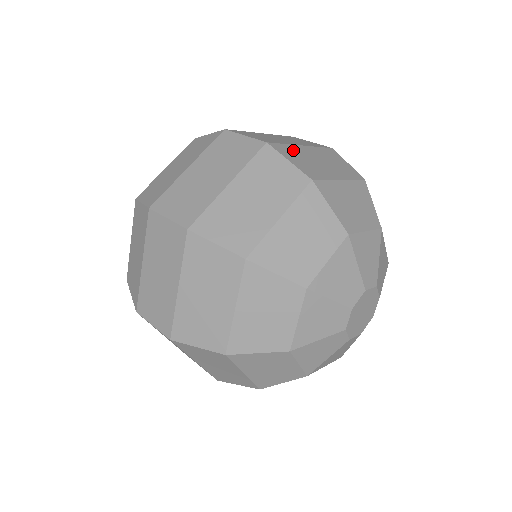
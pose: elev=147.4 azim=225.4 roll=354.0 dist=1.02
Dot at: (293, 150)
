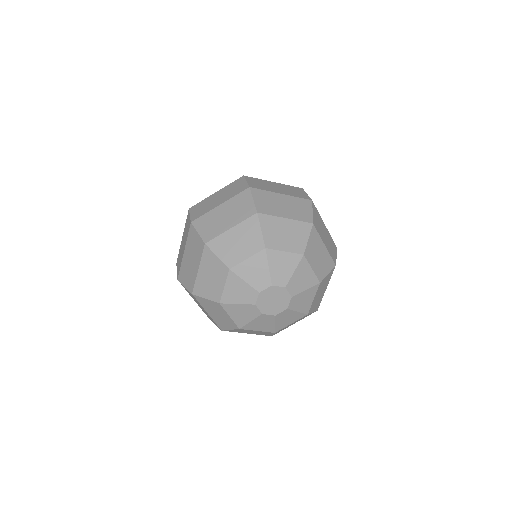
Dot at: (319, 217)
